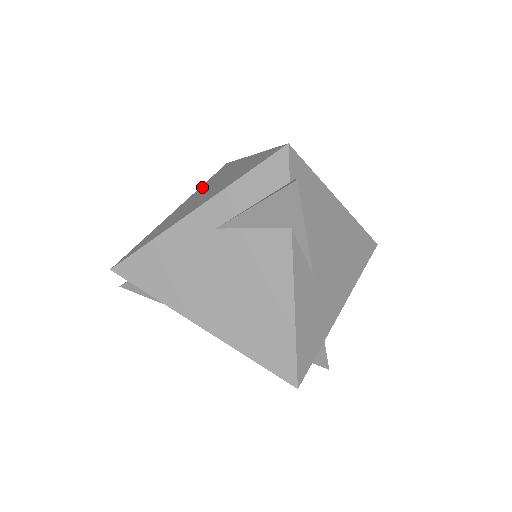
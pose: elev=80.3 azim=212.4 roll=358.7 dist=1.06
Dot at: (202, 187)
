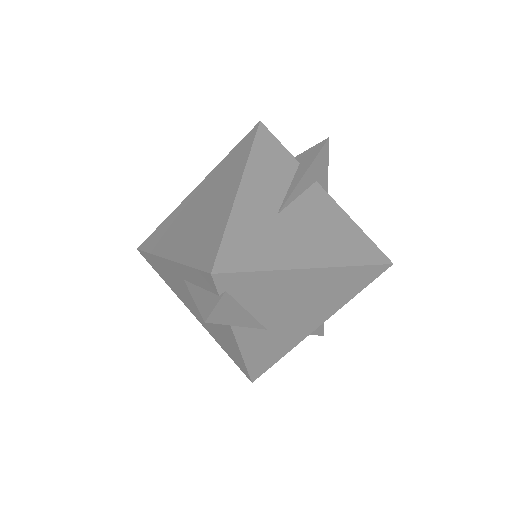
Dot at: (219, 169)
